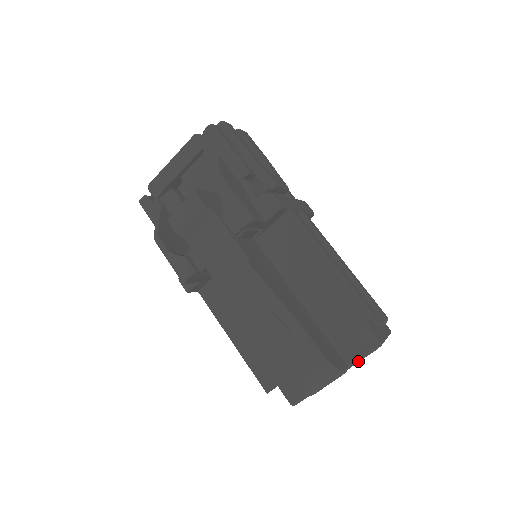
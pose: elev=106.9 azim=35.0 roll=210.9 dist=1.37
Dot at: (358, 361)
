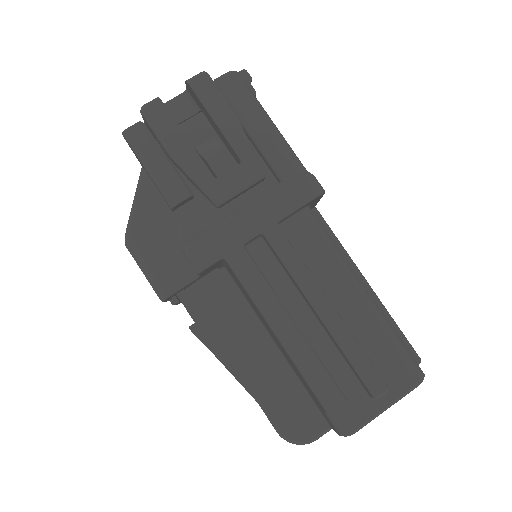
Dot at: occluded
